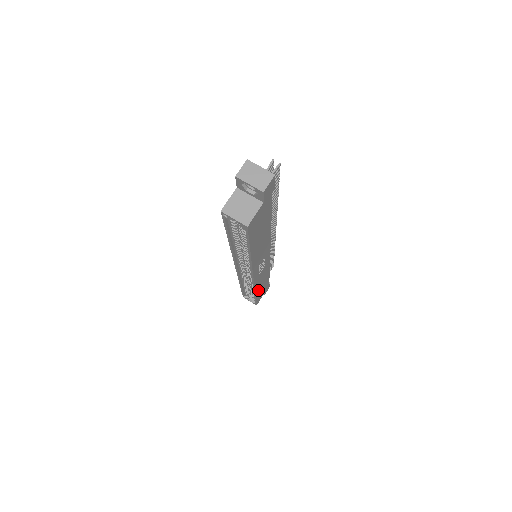
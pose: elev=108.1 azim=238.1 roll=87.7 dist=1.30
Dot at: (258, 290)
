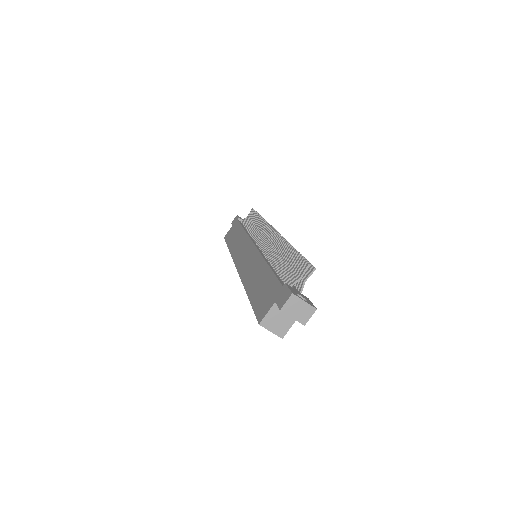
Dot at: occluded
